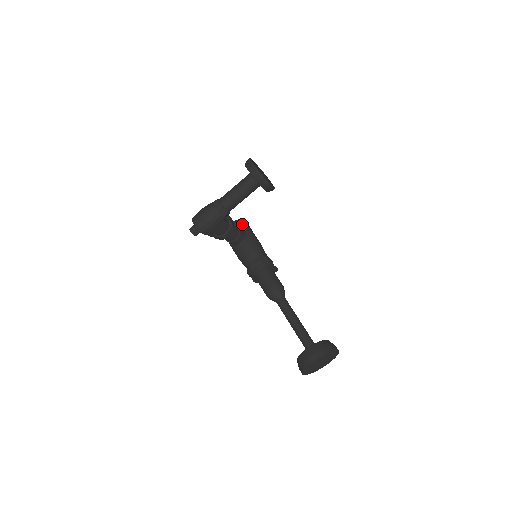
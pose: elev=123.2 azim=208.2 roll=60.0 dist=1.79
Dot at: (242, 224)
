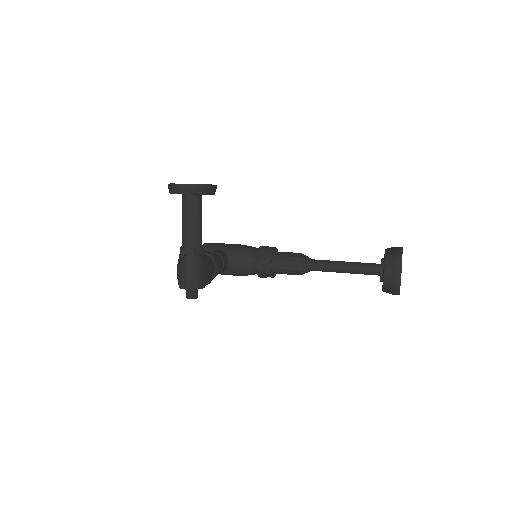
Dot at: (209, 247)
